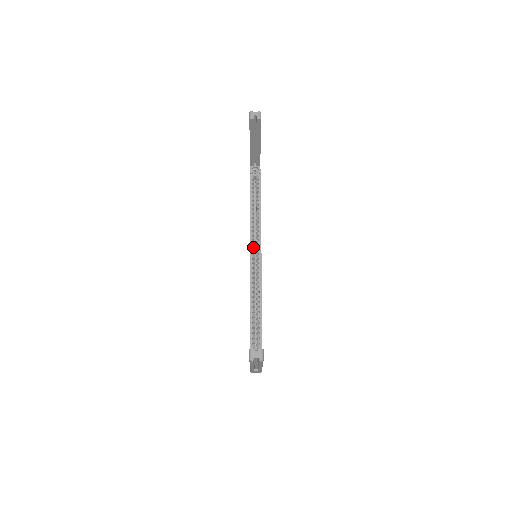
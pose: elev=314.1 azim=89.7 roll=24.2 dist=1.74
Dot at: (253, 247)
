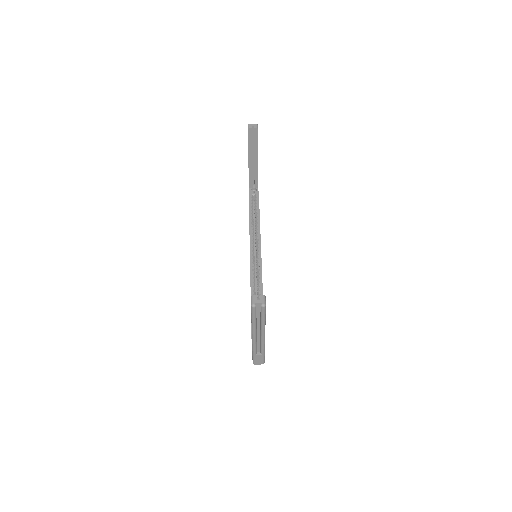
Dot at: (253, 249)
